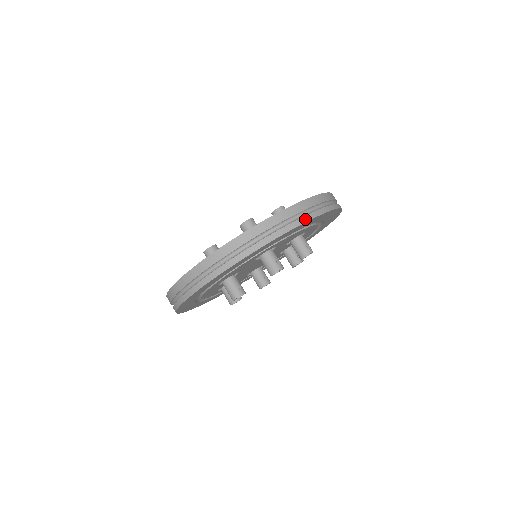
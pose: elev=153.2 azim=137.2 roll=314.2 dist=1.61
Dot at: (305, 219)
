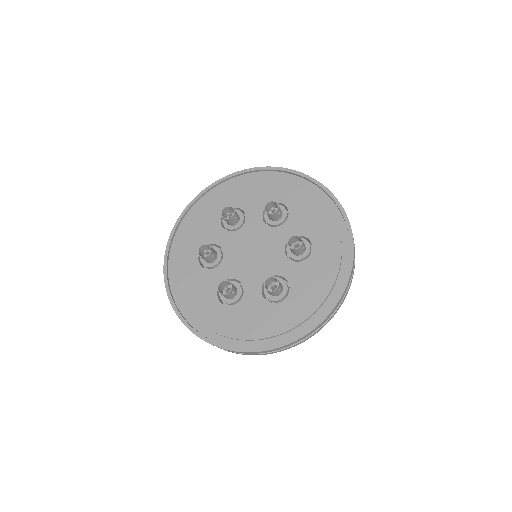
Dot at: occluded
